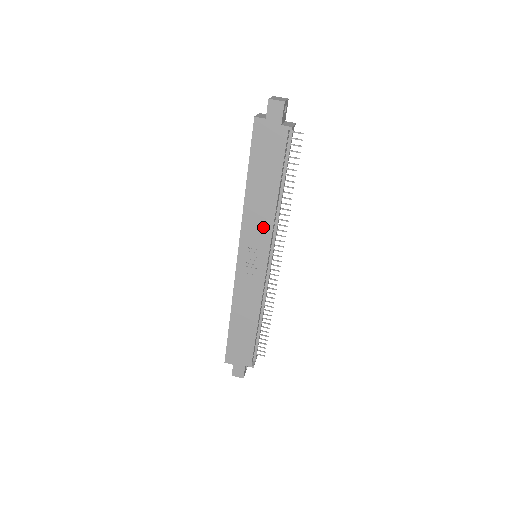
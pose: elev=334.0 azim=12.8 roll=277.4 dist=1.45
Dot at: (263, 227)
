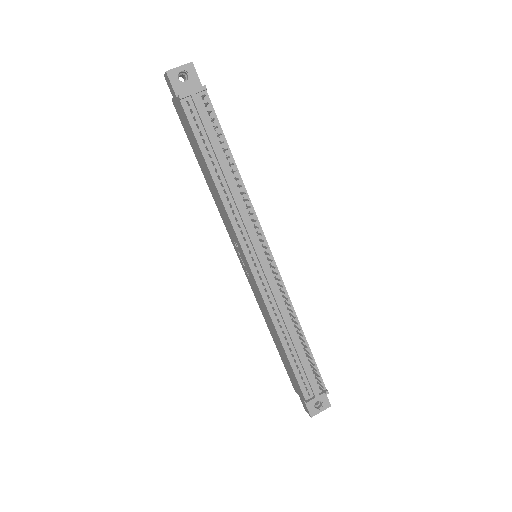
Dot at: (227, 219)
